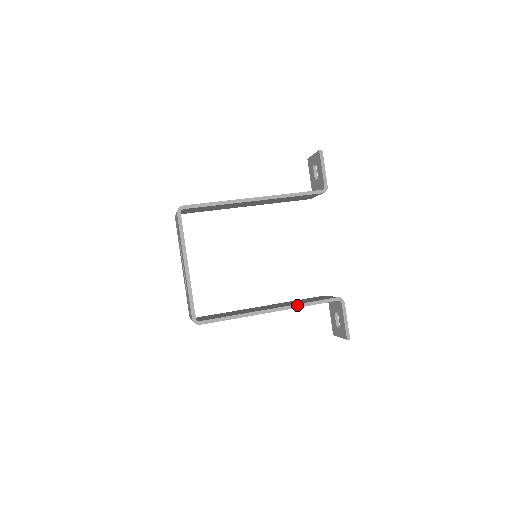
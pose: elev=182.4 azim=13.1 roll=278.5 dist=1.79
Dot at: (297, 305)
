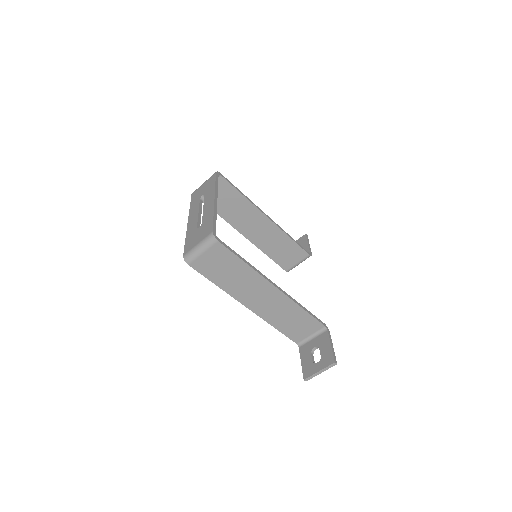
Dot at: (295, 301)
